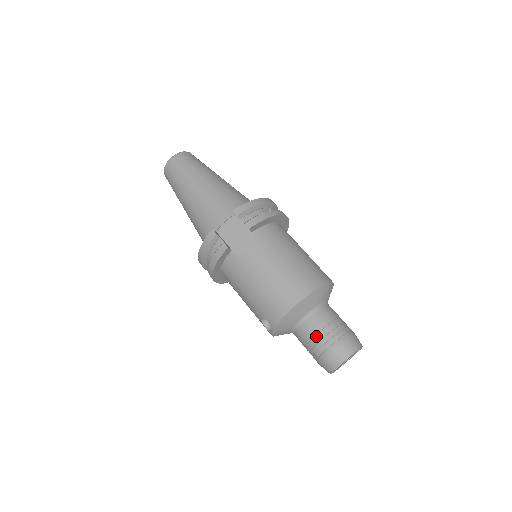
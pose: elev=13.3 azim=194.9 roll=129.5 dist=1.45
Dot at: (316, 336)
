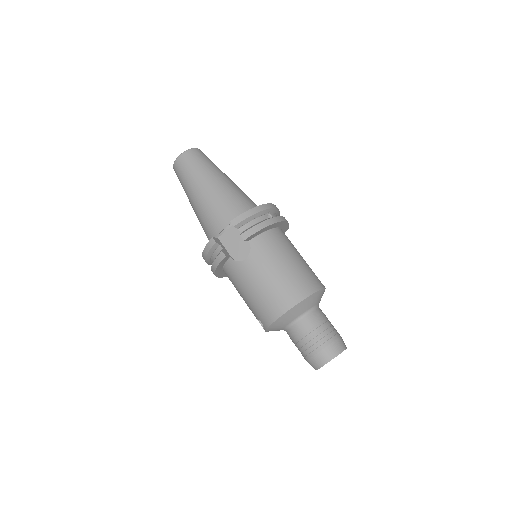
Dot at: (303, 339)
